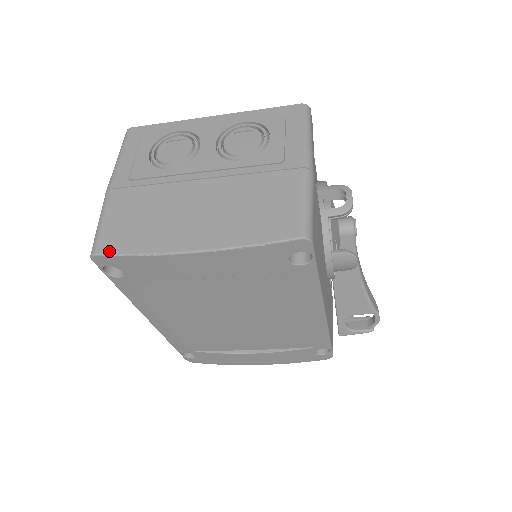
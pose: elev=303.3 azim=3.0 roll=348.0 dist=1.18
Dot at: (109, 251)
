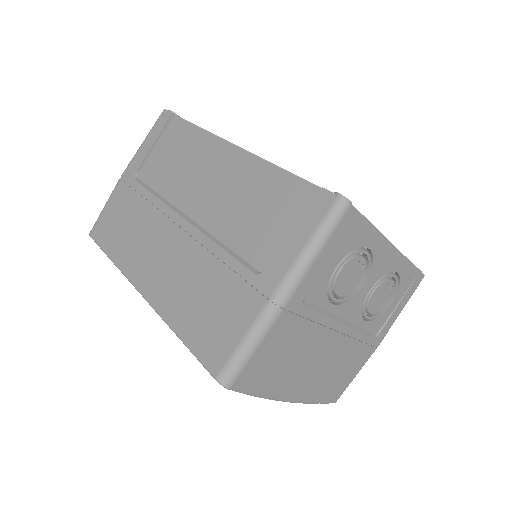
Dot at: (242, 389)
